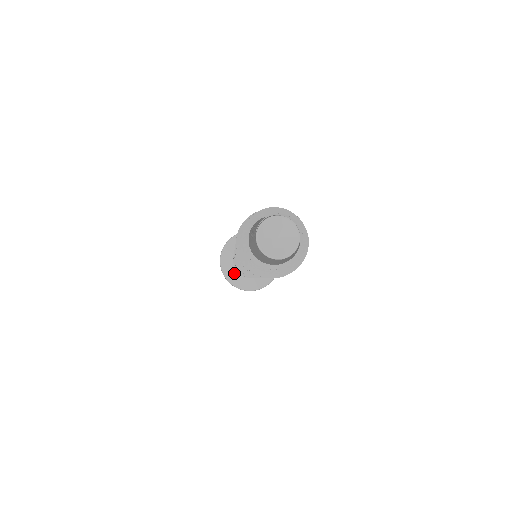
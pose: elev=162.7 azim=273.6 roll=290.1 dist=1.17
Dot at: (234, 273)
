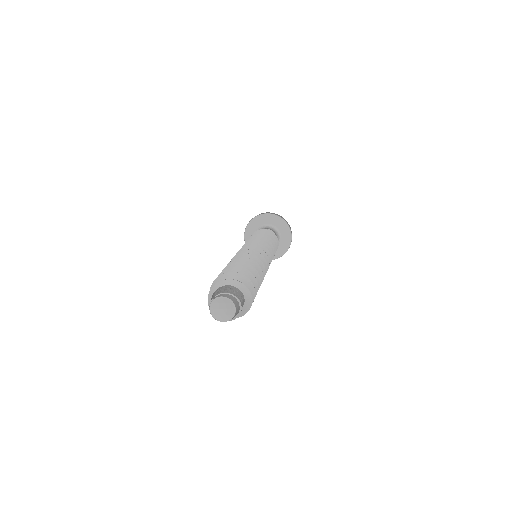
Dot at: occluded
